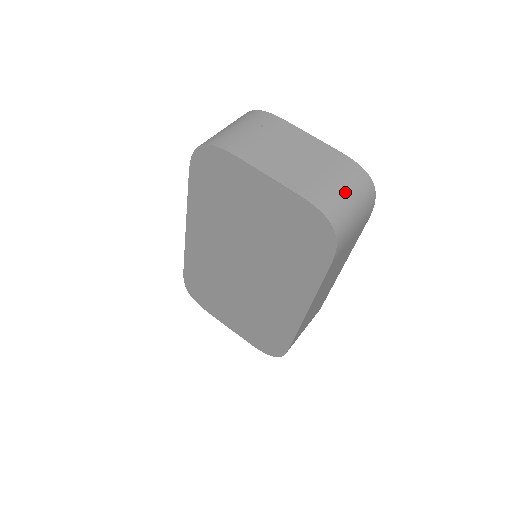
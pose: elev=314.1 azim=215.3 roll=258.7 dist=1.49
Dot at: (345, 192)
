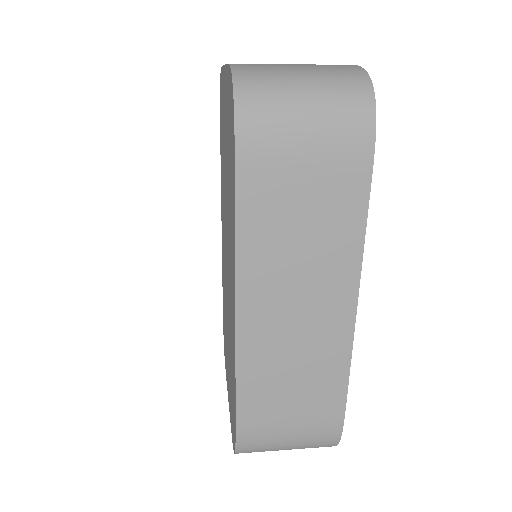
Dot at: (298, 72)
